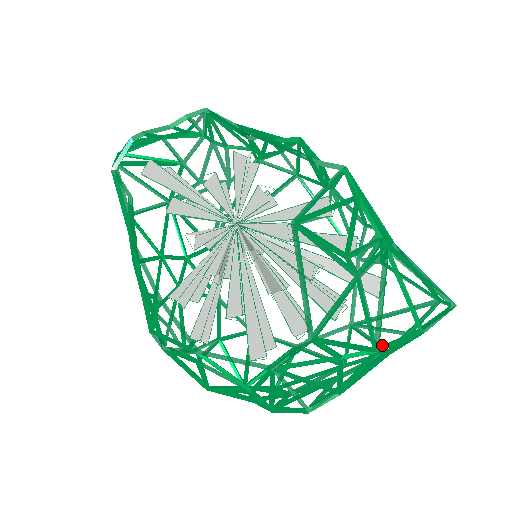
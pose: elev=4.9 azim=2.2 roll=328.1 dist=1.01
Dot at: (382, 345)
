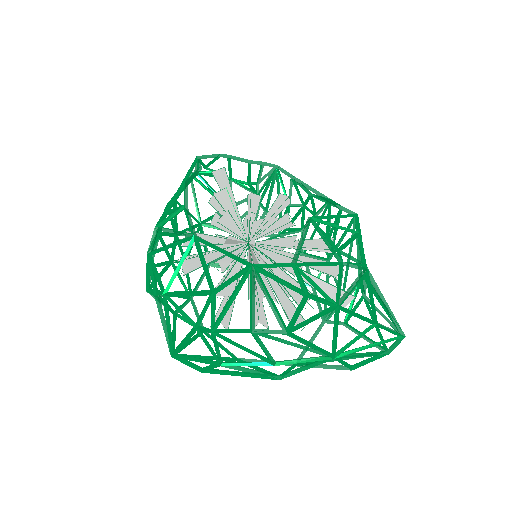
Dot at: (343, 307)
